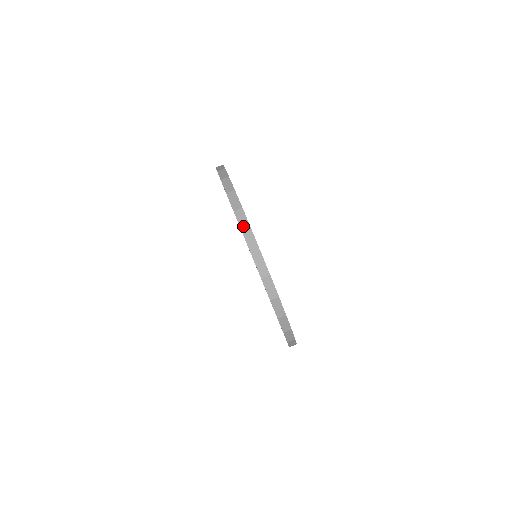
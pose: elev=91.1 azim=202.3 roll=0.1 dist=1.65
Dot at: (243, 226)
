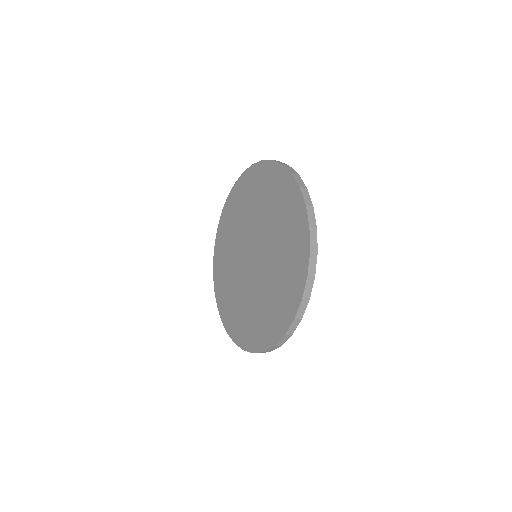
Dot at: (300, 184)
